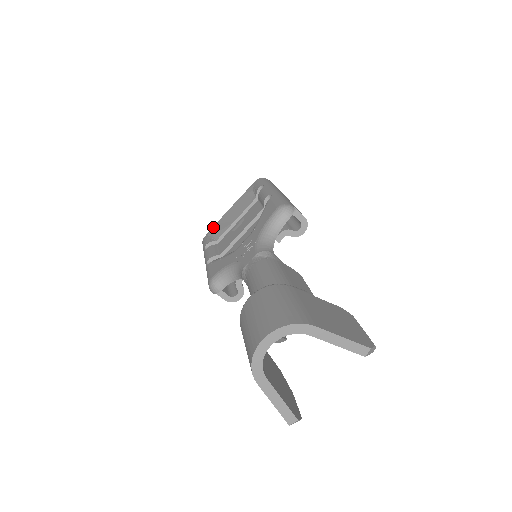
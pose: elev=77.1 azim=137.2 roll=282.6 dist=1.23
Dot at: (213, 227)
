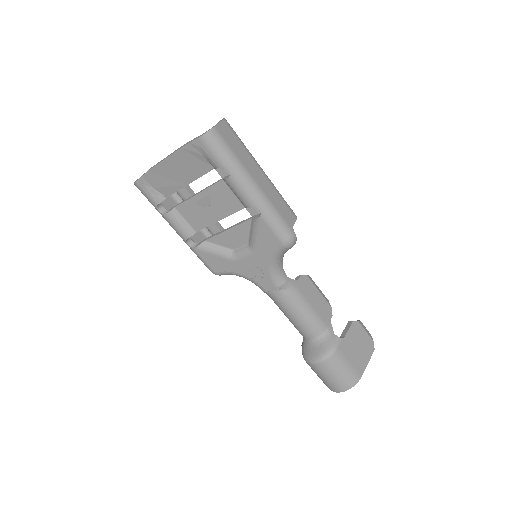
Dot at: (146, 175)
